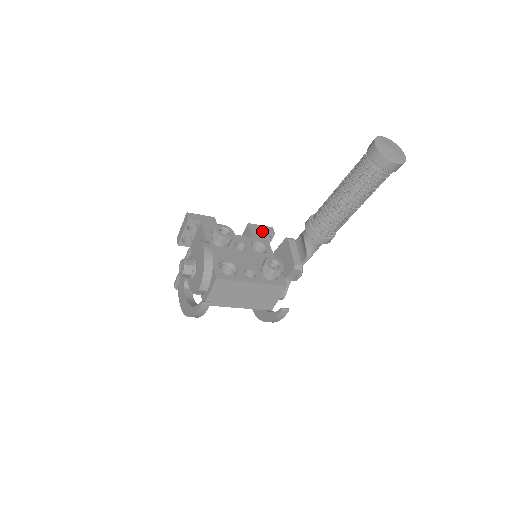
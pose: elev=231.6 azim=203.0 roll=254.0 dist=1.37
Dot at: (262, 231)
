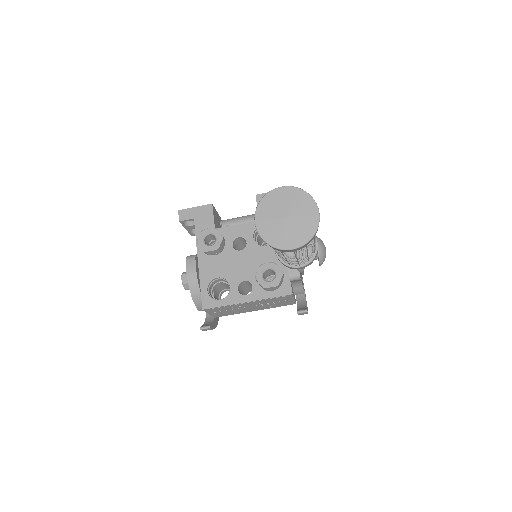
Dot at: occluded
